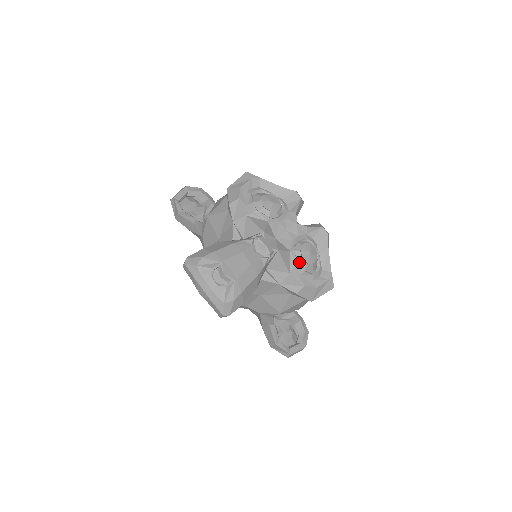
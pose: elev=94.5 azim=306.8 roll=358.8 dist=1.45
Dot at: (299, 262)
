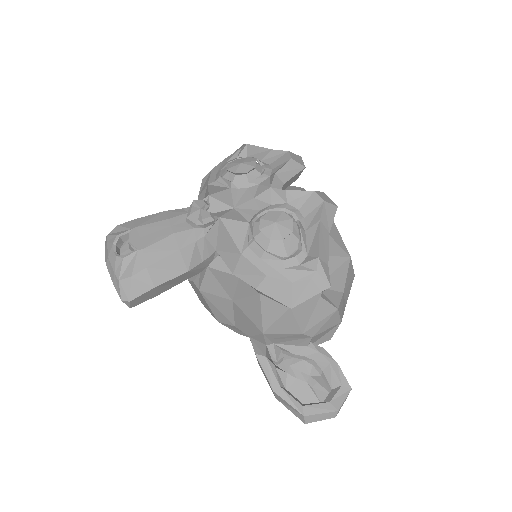
Dot at: (257, 237)
